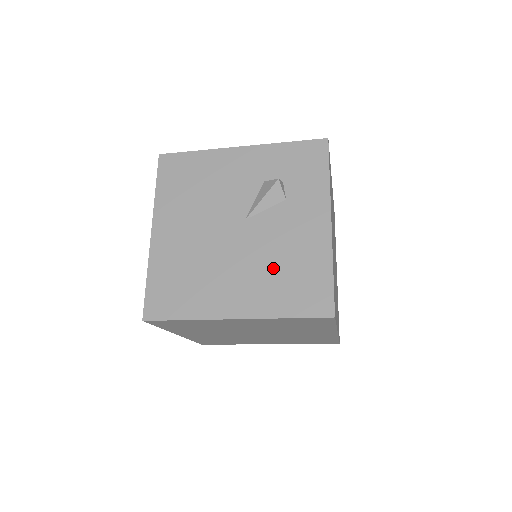
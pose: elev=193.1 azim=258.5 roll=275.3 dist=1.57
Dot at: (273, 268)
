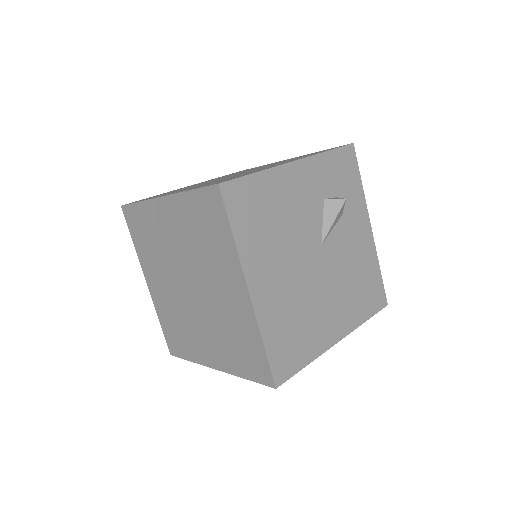
Dot at: (350, 284)
